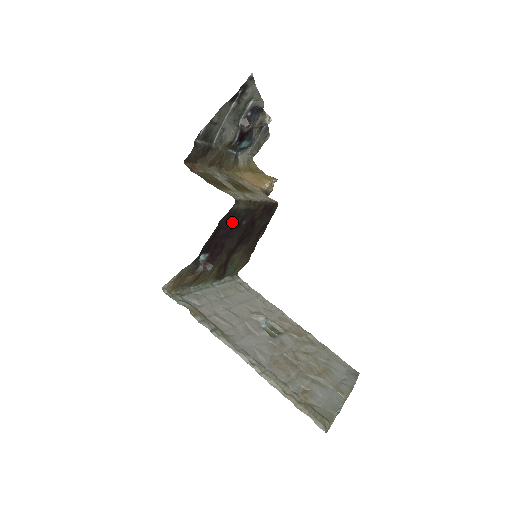
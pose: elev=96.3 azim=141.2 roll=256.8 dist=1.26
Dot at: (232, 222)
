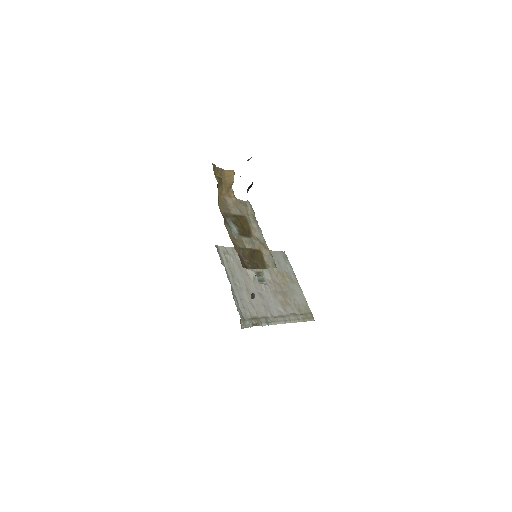
Dot at: occluded
